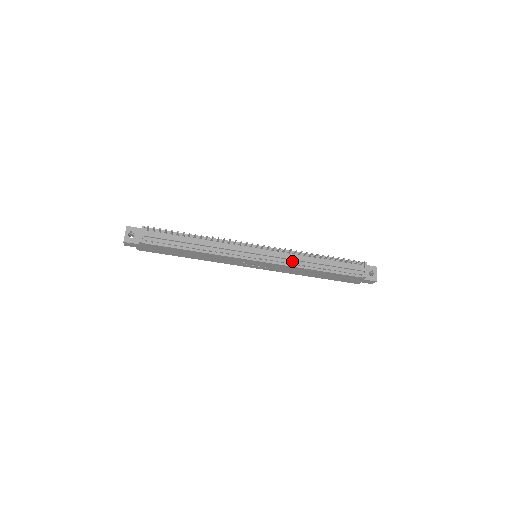
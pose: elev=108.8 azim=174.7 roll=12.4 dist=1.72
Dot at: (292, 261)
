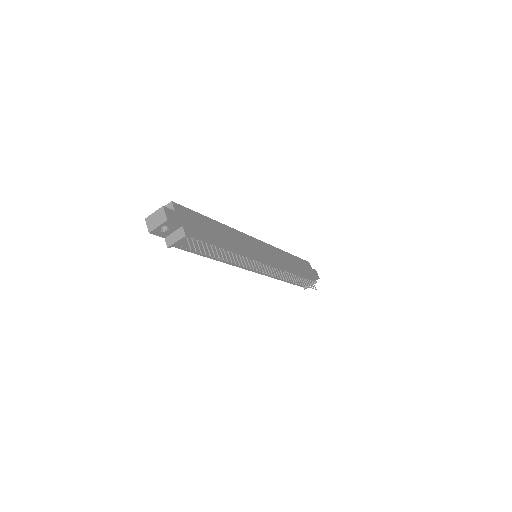
Dot at: occluded
